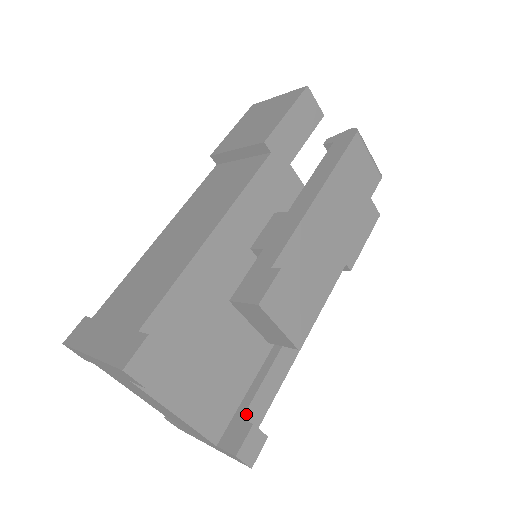
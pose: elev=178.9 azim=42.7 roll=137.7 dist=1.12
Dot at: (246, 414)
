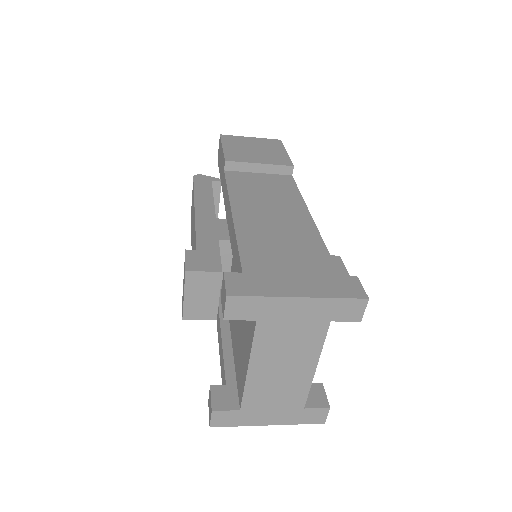
Dot at: occluded
